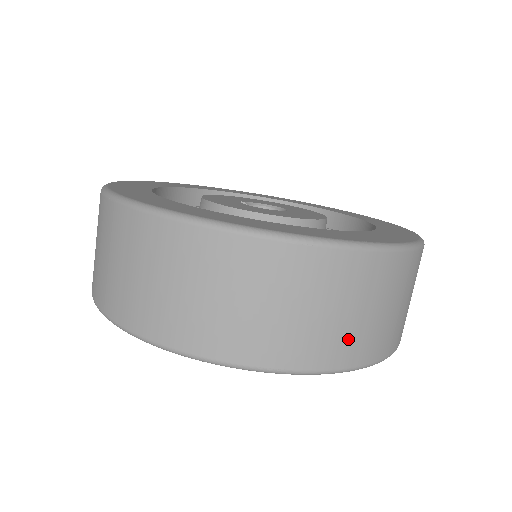
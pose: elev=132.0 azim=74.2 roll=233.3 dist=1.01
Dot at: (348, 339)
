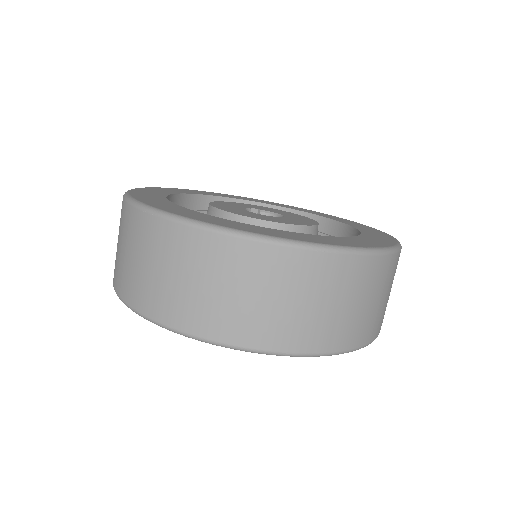
Dot at: (186, 305)
